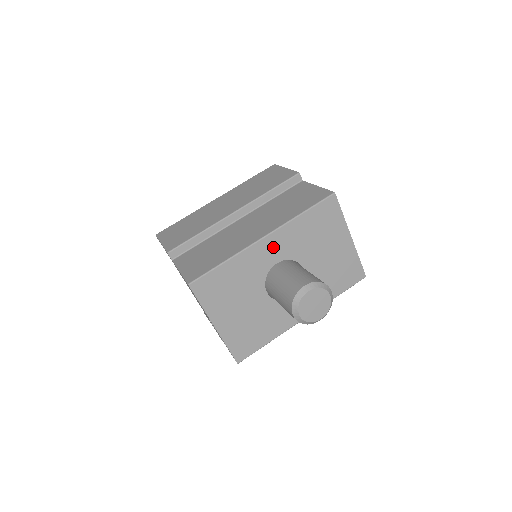
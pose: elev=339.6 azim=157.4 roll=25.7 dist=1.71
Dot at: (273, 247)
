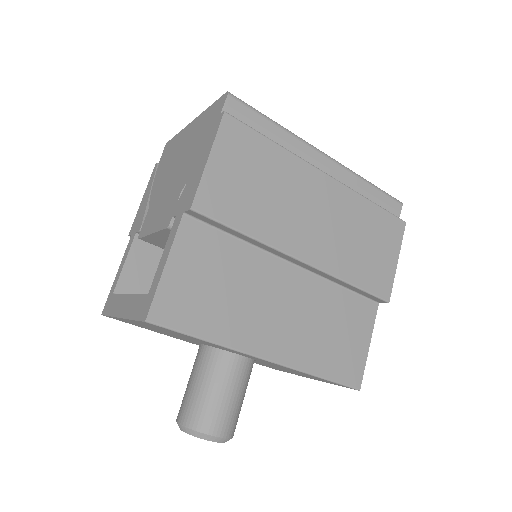
Dot at: occluded
